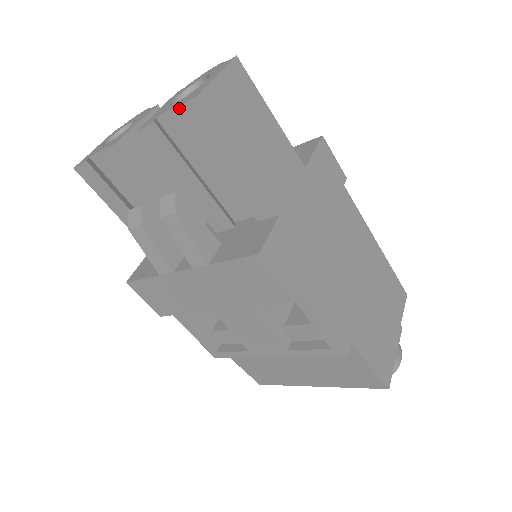
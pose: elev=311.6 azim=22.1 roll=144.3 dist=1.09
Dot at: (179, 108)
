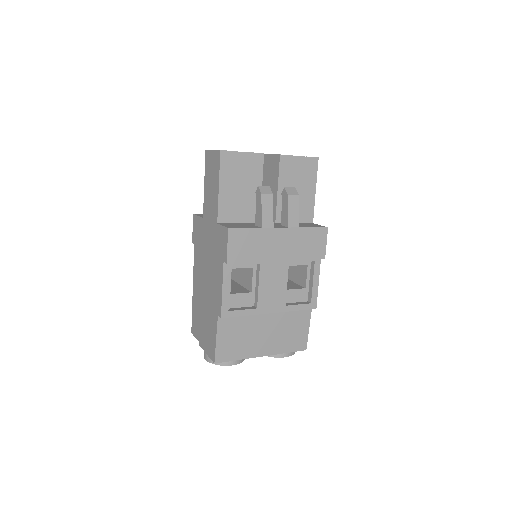
Dot at: (308, 157)
